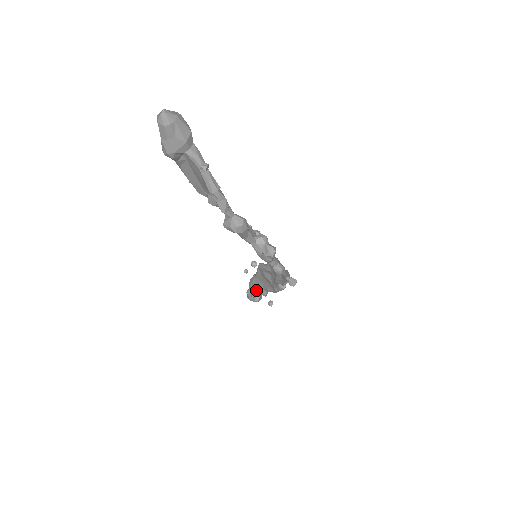
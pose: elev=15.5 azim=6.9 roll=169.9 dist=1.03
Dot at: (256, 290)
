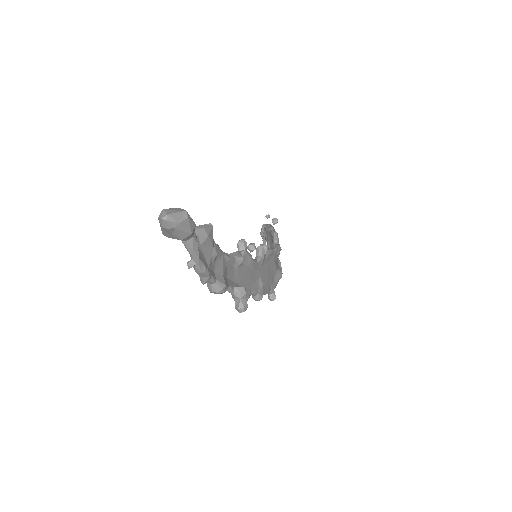
Dot at: (266, 237)
